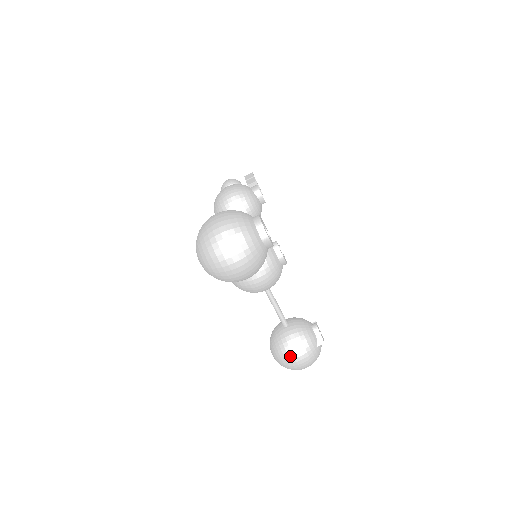
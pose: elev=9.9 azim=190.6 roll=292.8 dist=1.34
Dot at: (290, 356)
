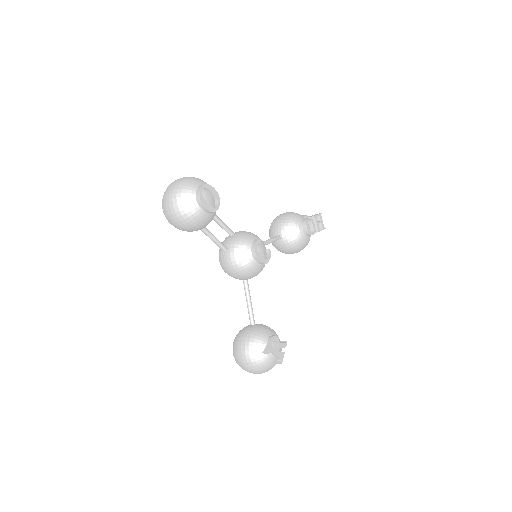
Dot at: (236, 347)
